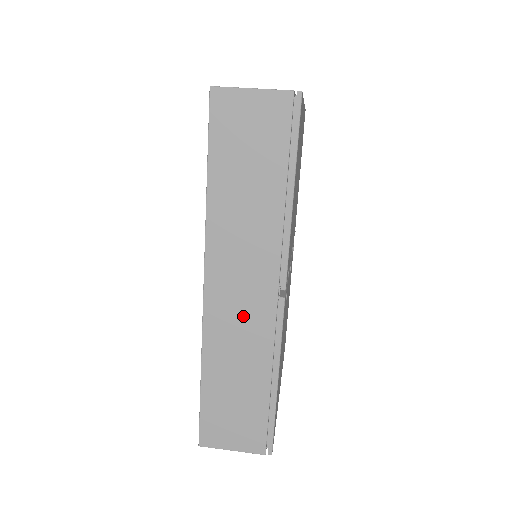
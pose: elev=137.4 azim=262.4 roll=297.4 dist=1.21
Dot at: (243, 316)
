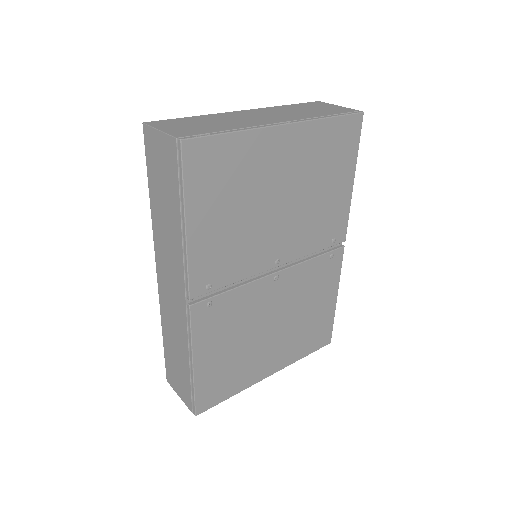
Dot at: (173, 306)
